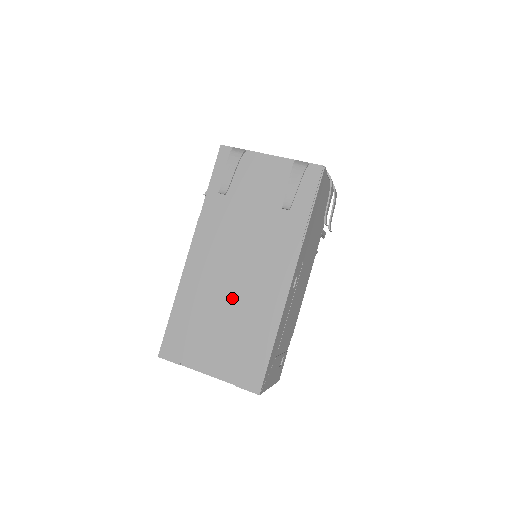
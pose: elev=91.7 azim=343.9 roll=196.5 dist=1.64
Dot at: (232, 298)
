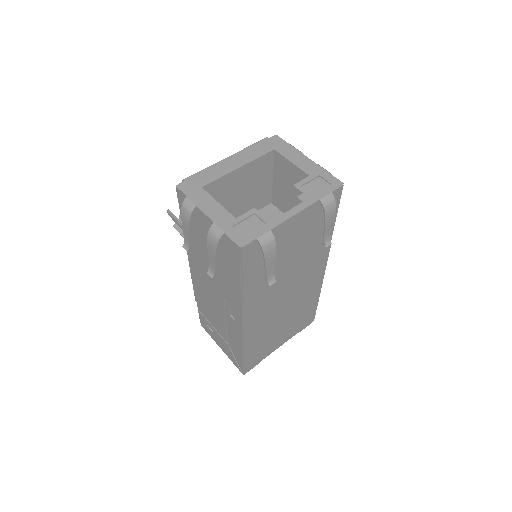
Dot at: (287, 311)
